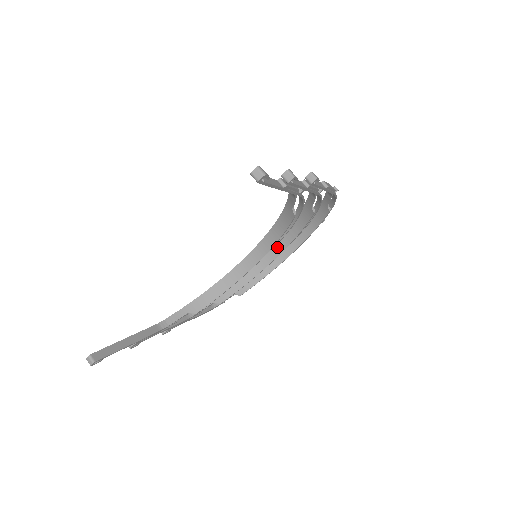
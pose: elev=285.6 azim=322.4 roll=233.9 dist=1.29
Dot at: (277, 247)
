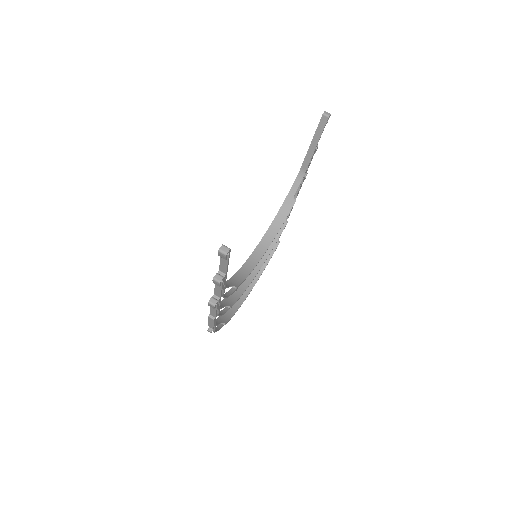
Dot at: occluded
